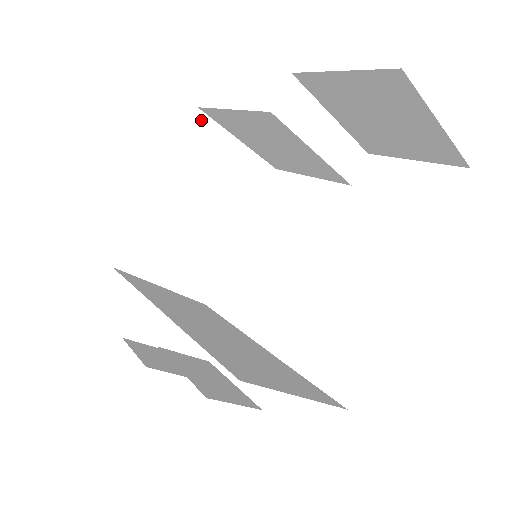
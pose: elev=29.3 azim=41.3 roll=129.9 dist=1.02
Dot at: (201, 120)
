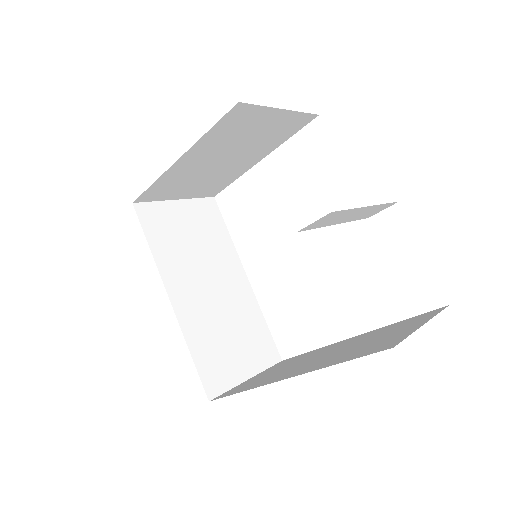
Dot at: (240, 109)
